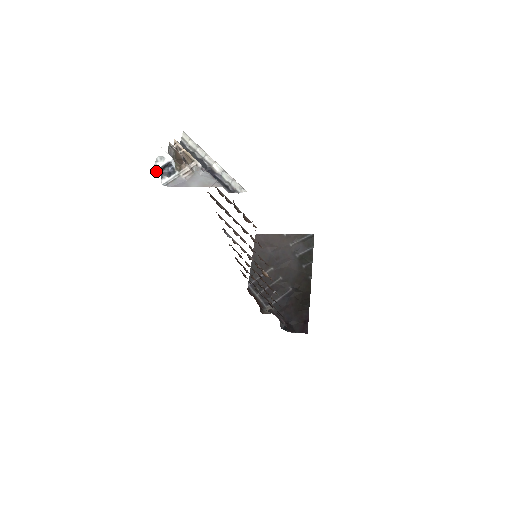
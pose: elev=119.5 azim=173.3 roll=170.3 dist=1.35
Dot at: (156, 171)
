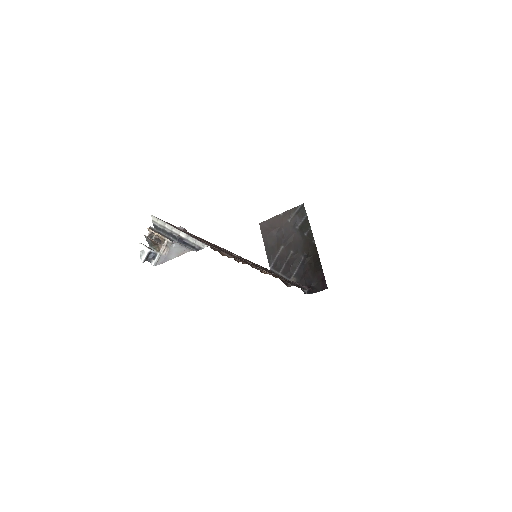
Dot at: occluded
